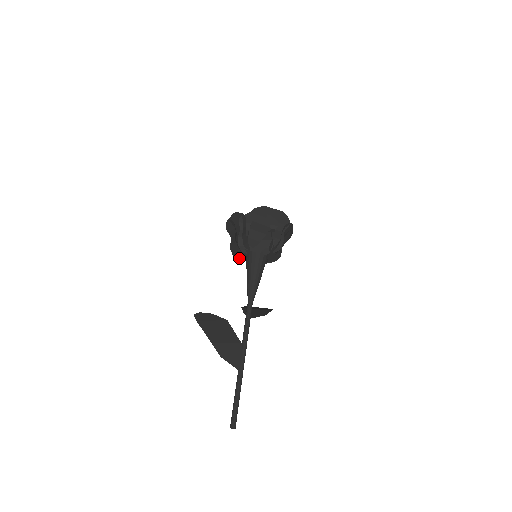
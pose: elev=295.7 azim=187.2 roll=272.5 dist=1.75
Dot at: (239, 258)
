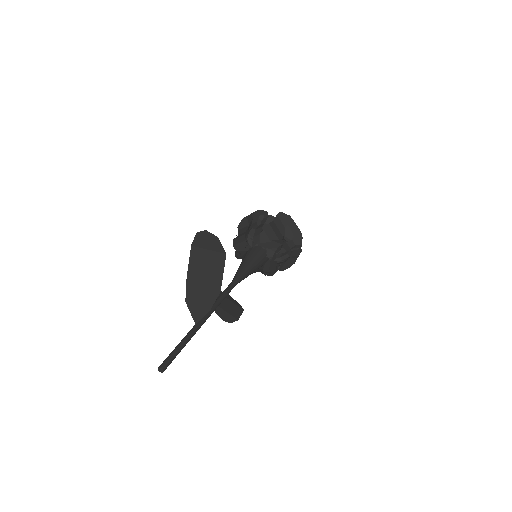
Dot at: (238, 250)
